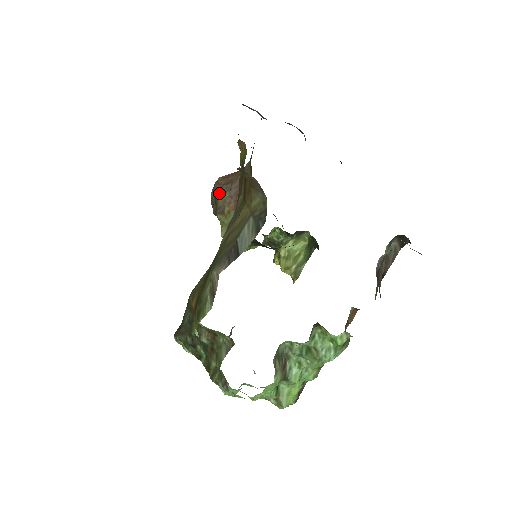
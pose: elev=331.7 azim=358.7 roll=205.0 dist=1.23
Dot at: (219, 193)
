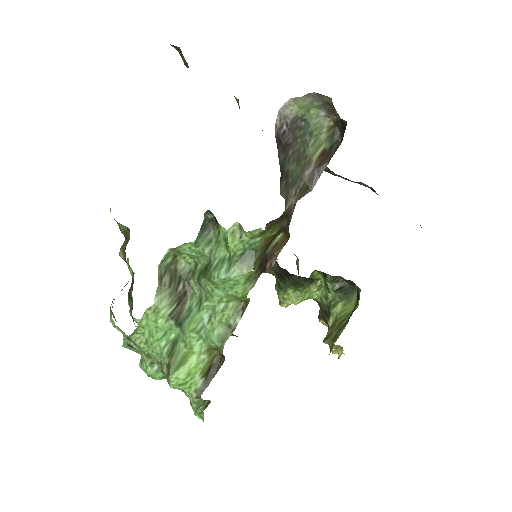
Dot at: occluded
